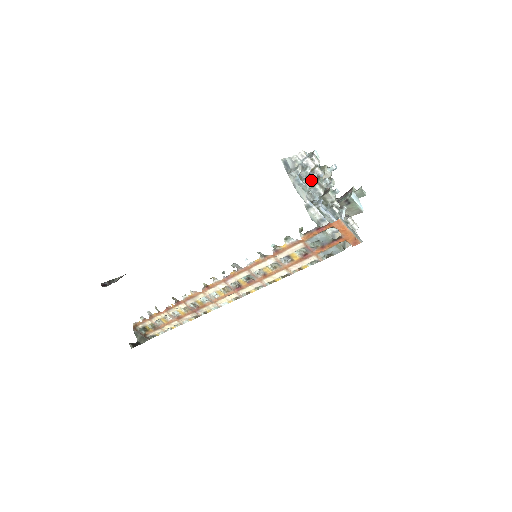
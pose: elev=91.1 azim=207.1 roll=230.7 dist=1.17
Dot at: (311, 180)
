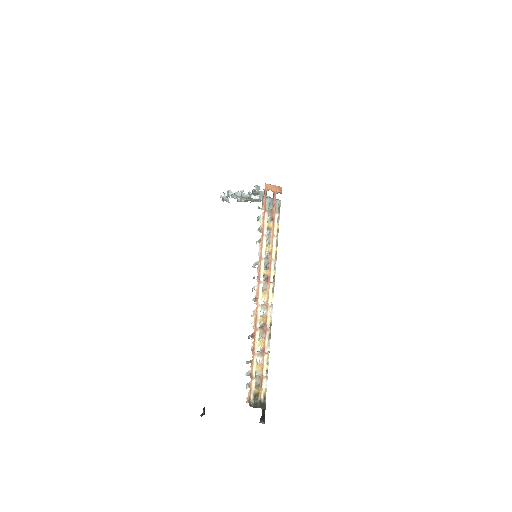
Dot at: (238, 192)
